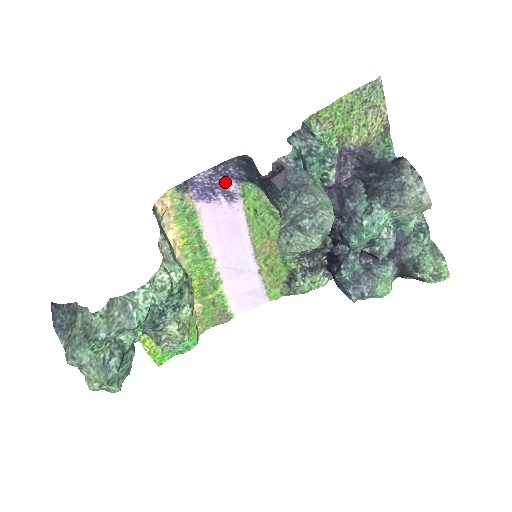
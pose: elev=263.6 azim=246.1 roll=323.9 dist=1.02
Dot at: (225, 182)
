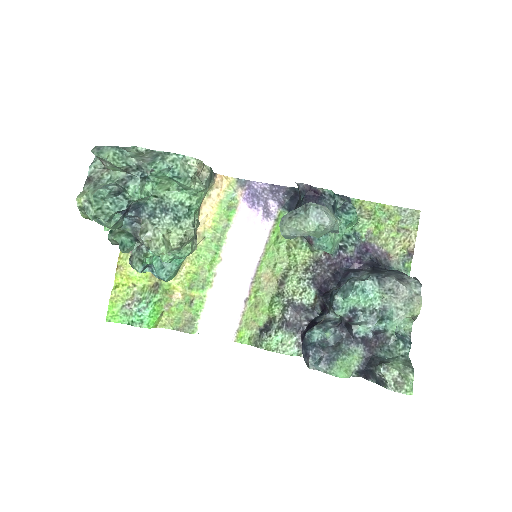
Dot at: (271, 201)
